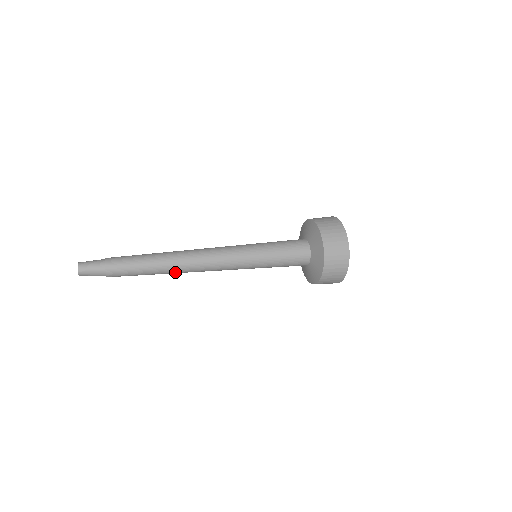
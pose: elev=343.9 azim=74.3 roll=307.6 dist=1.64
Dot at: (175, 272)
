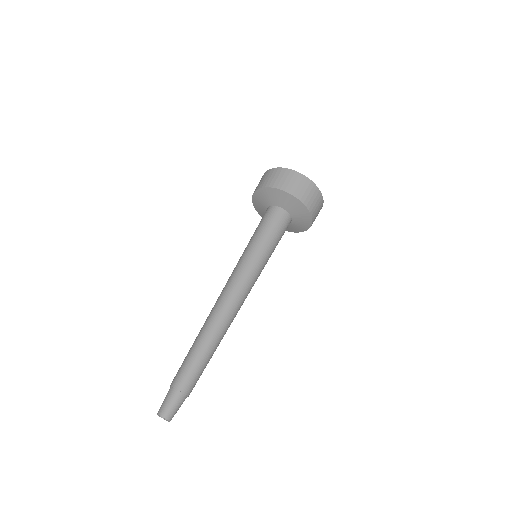
Dot at: occluded
